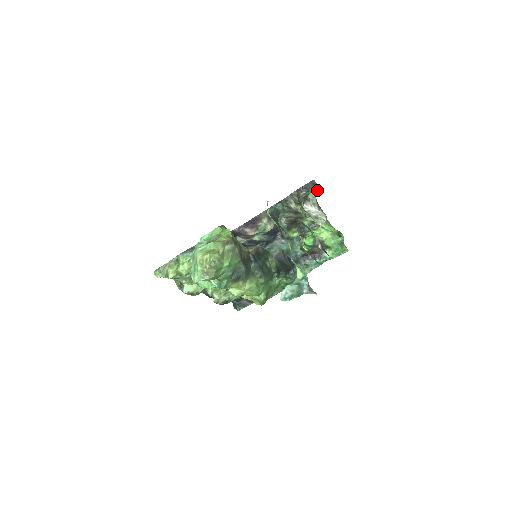
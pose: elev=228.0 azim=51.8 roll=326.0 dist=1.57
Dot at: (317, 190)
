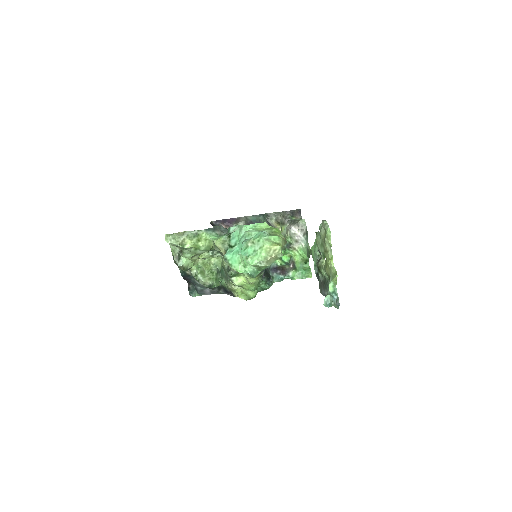
Dot at: (299, 218)
